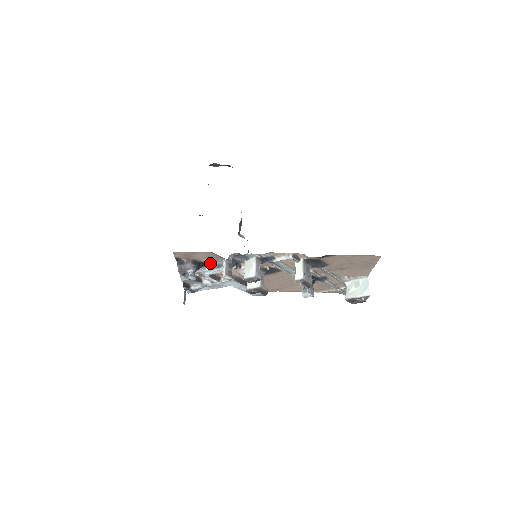
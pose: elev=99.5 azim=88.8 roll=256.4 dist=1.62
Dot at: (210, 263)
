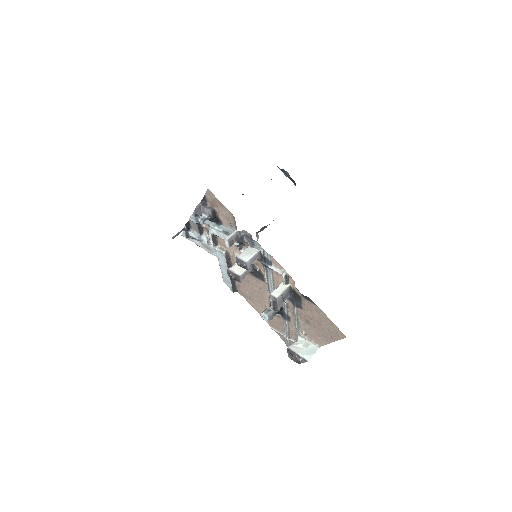
Dot at: (223, 225)
